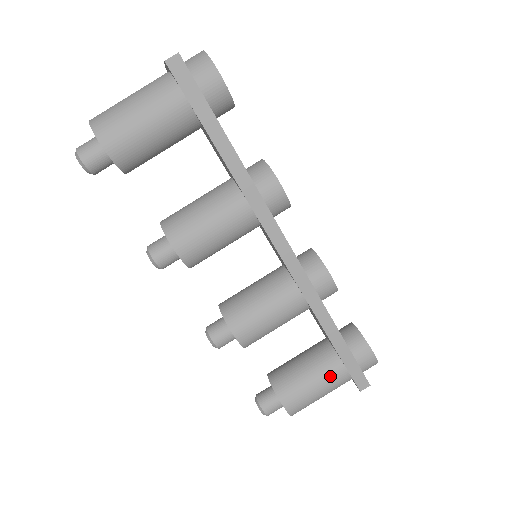
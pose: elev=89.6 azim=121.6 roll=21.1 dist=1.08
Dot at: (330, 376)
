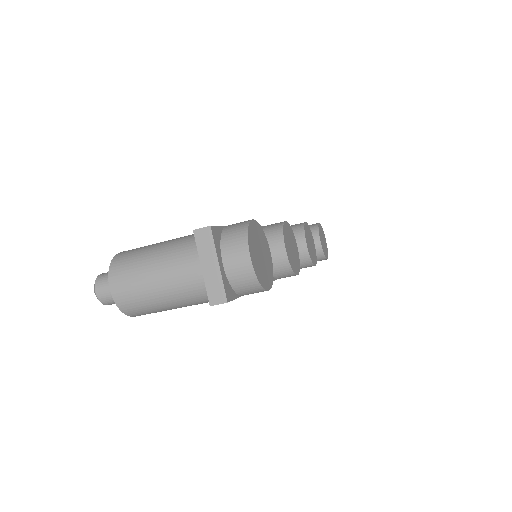
Dot at: occluded
